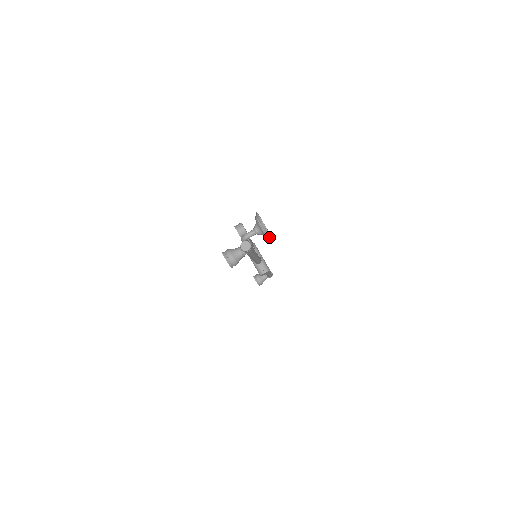
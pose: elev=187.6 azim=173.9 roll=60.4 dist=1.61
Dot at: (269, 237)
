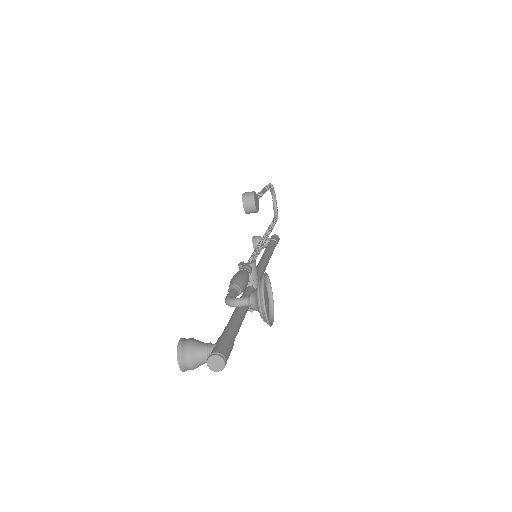
Dot at: occluded
